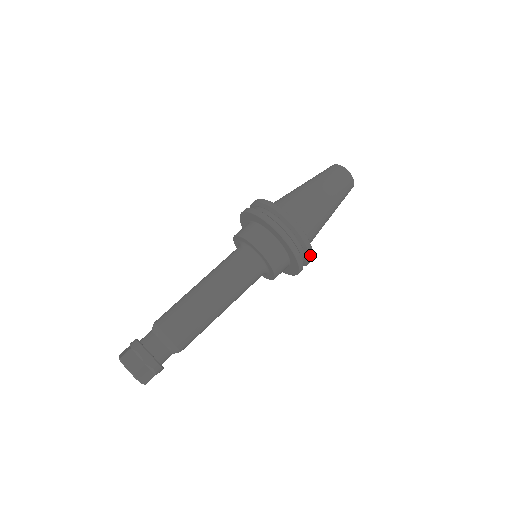
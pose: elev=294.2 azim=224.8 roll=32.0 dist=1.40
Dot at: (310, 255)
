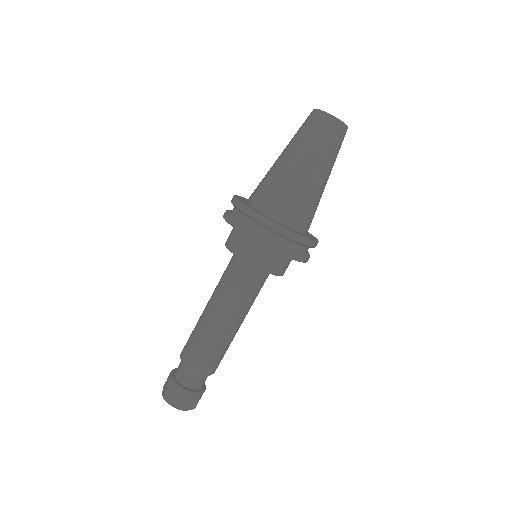
Dot at: occluded
